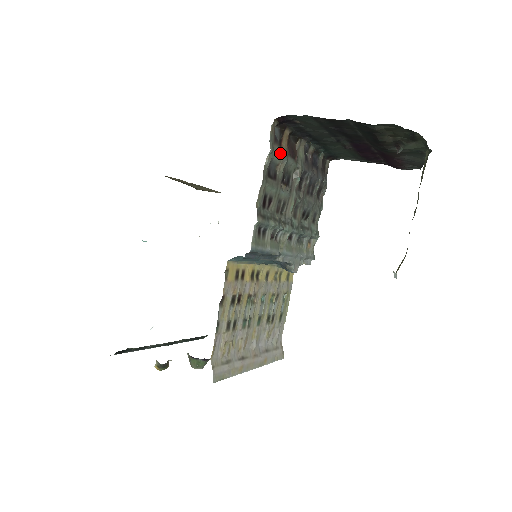
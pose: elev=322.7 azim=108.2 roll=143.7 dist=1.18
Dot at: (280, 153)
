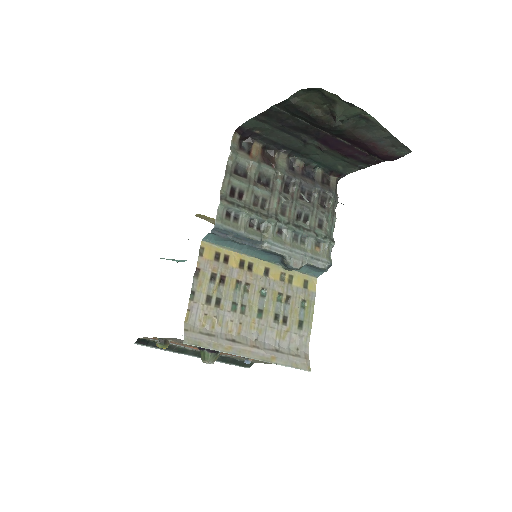
Dot at: (248, 158)
